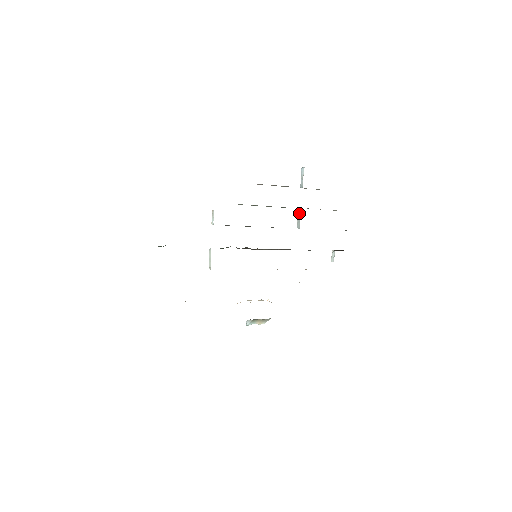
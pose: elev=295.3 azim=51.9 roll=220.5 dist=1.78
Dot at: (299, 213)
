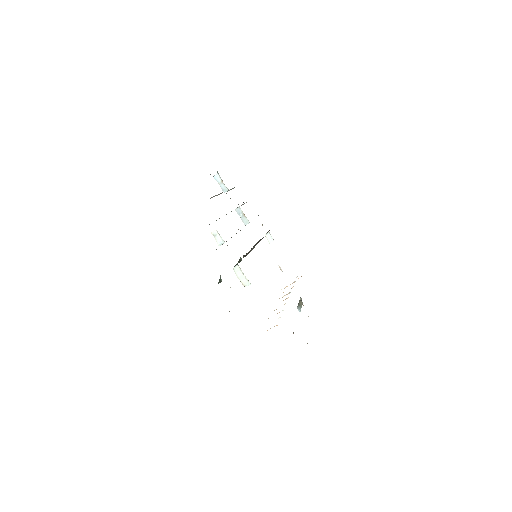
Dot at: (239, 212)
